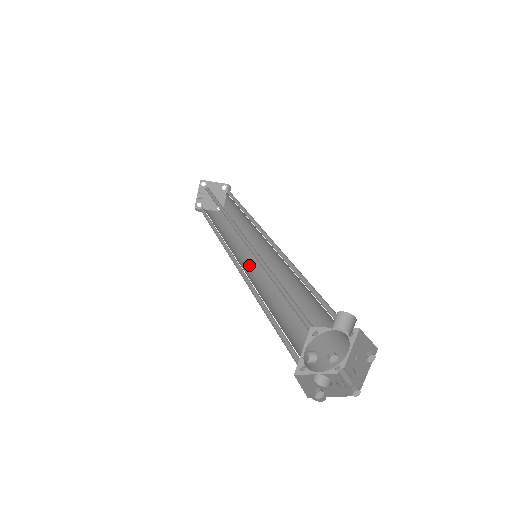
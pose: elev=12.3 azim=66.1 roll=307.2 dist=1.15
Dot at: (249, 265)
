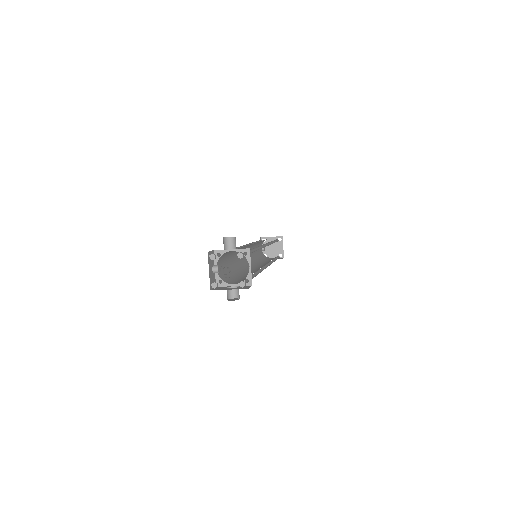
Dot at: (260, 267)
